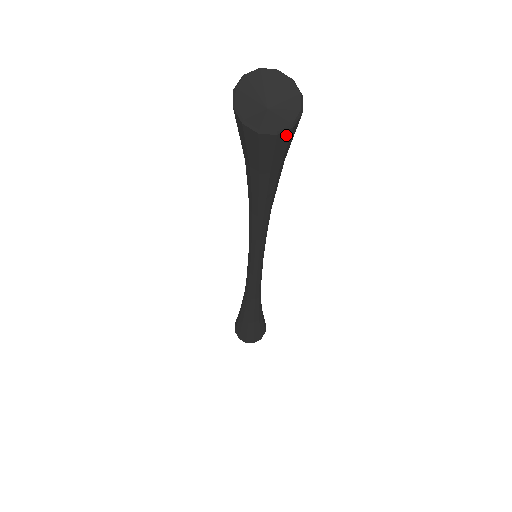
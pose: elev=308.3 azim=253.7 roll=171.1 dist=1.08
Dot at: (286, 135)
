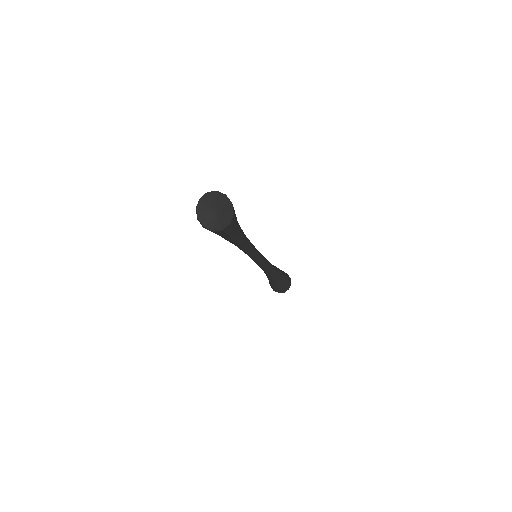
Dot at: (220, 232)
